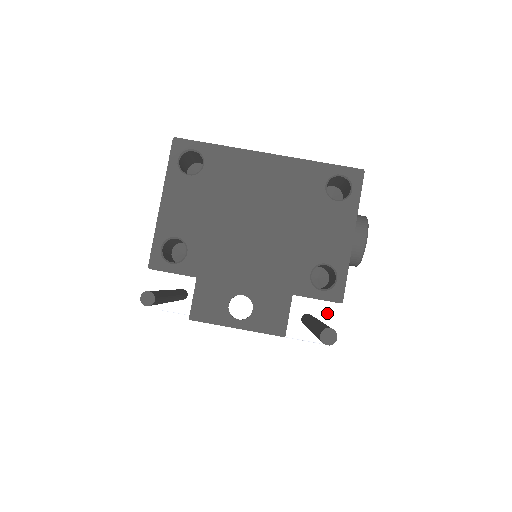
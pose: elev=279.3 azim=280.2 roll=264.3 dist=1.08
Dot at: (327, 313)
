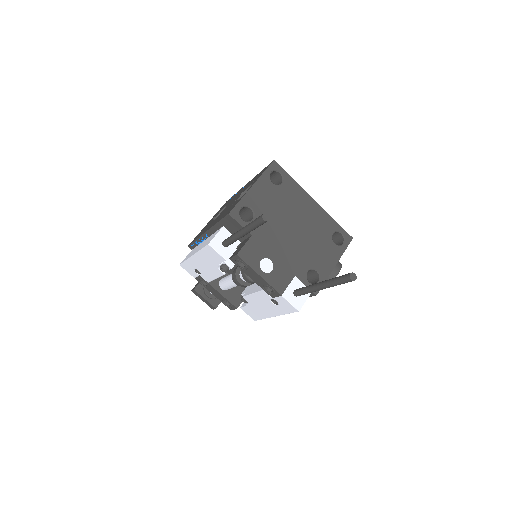
Dot at: (307, 296)
